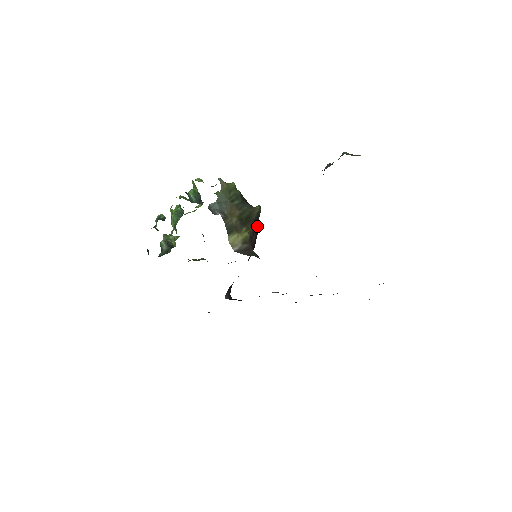
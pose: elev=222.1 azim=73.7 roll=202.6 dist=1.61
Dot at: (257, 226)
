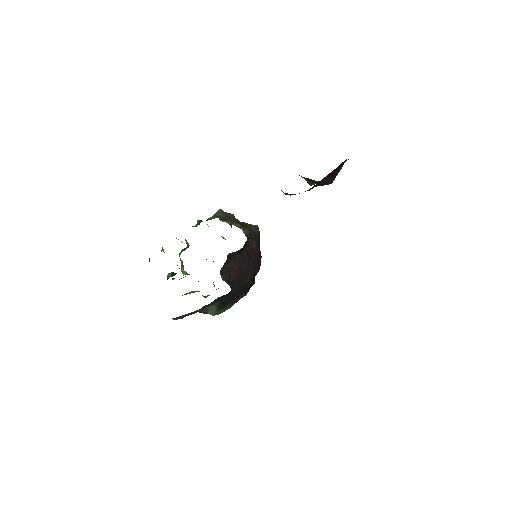
Dot at: (257, 241)
